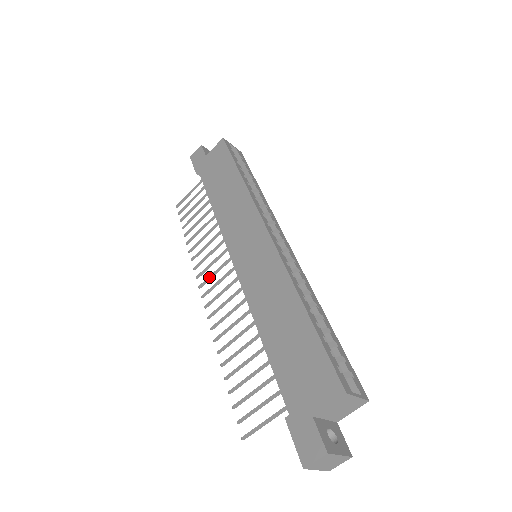
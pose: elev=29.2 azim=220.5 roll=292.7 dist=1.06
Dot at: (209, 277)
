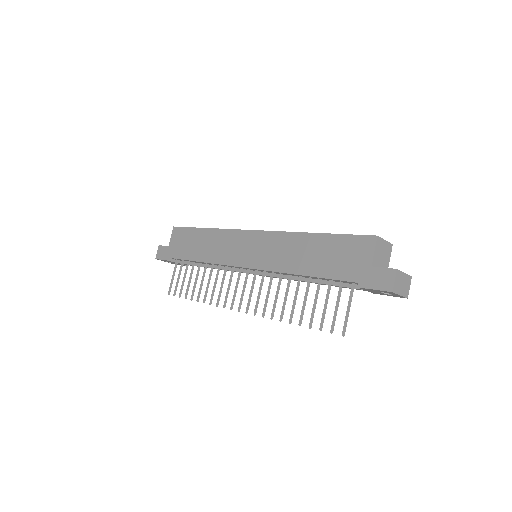
Dot at: (234, 296)
